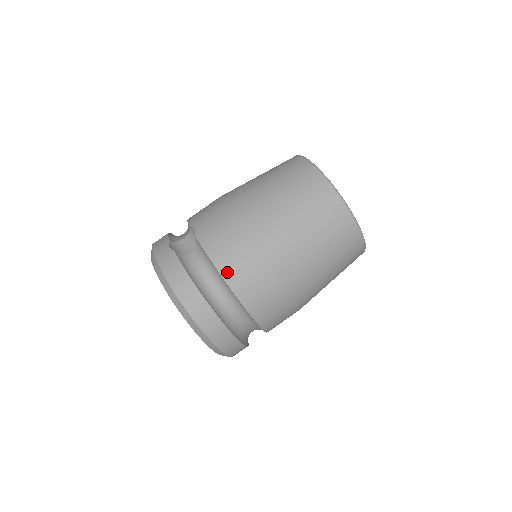
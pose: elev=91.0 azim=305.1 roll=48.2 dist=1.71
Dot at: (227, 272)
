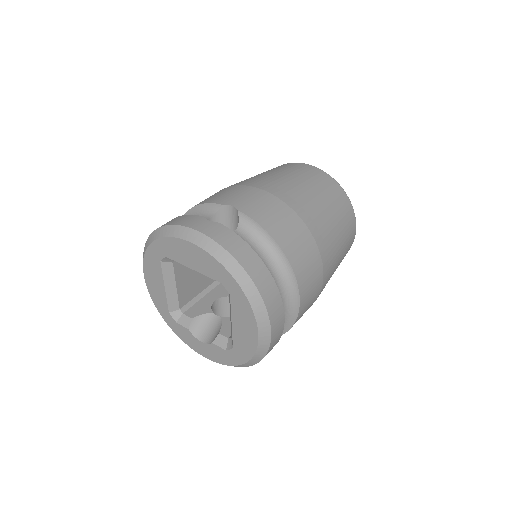
Dot at: (286, 246)
